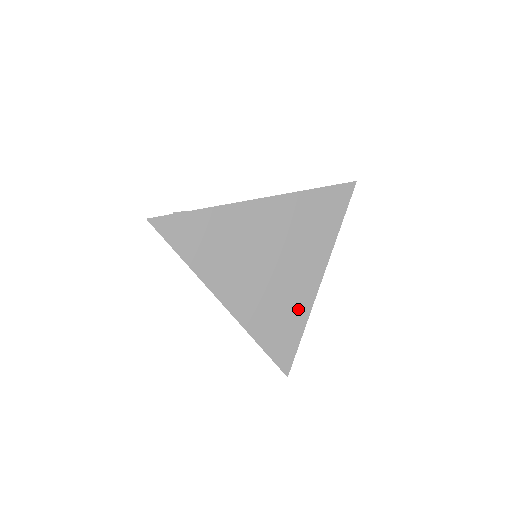
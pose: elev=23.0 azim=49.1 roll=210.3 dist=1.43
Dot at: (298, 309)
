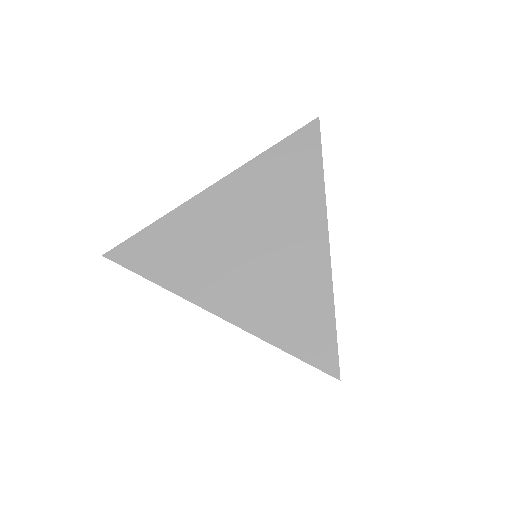
Dot at: (314, 288)
